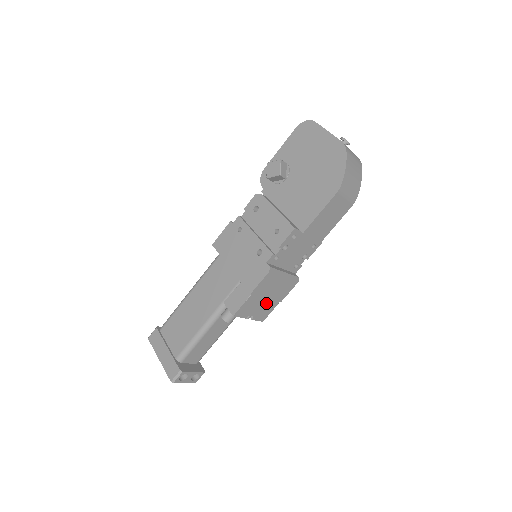
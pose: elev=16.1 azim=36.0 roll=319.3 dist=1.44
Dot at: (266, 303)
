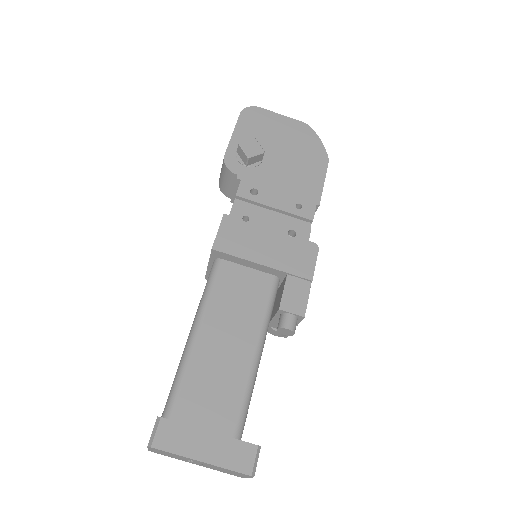
Dot at: occluded
